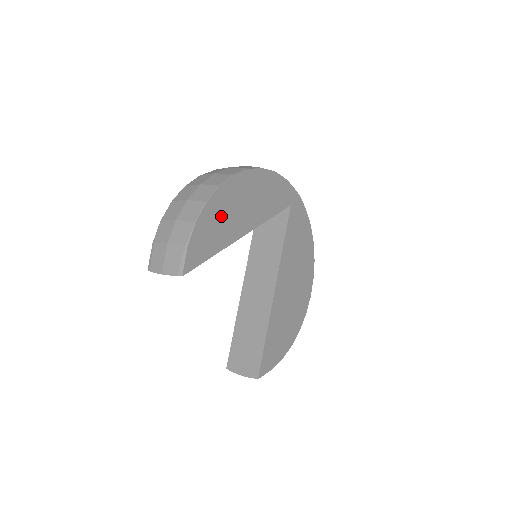
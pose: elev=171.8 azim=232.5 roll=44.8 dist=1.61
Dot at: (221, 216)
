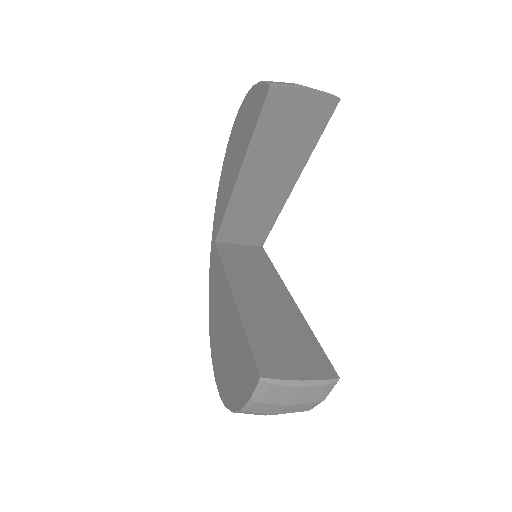
Dot at: occluded
